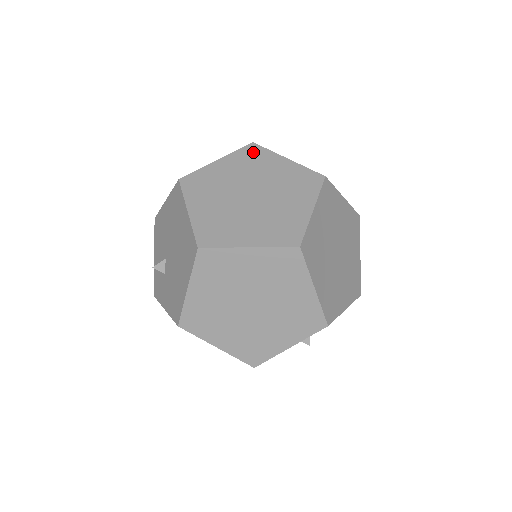
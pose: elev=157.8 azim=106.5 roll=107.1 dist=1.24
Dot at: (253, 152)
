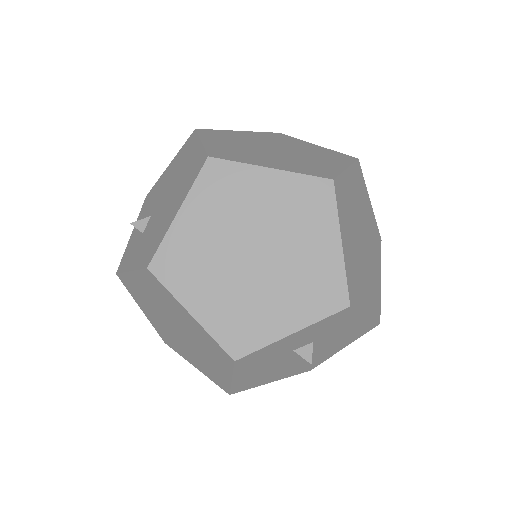
Dot at: (279, 136)
